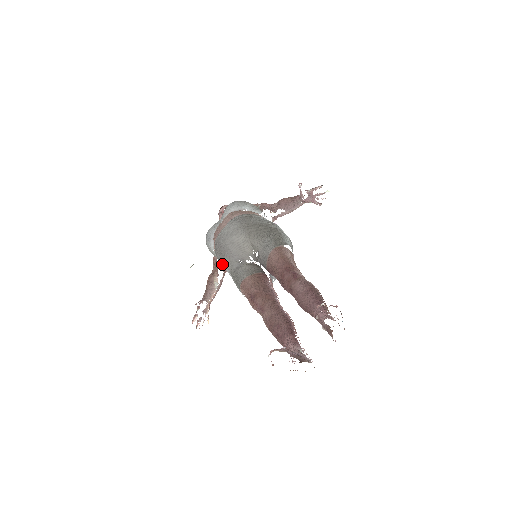
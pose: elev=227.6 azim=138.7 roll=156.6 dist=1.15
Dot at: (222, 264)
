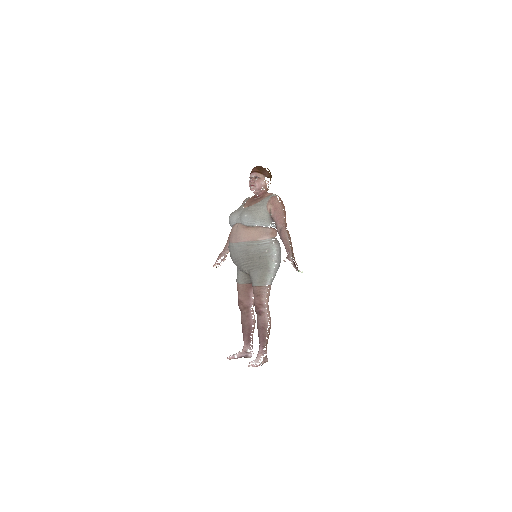
Dot at: occluded
